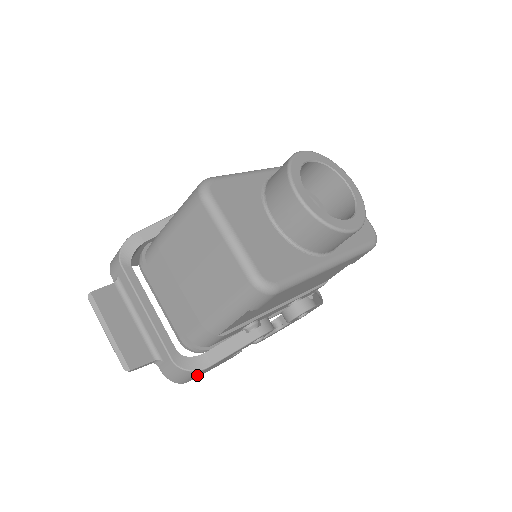
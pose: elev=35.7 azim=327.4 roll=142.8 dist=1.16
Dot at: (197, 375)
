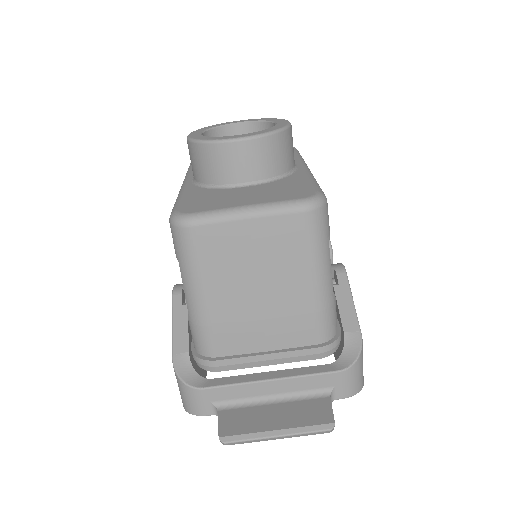
Dot at: occluded
